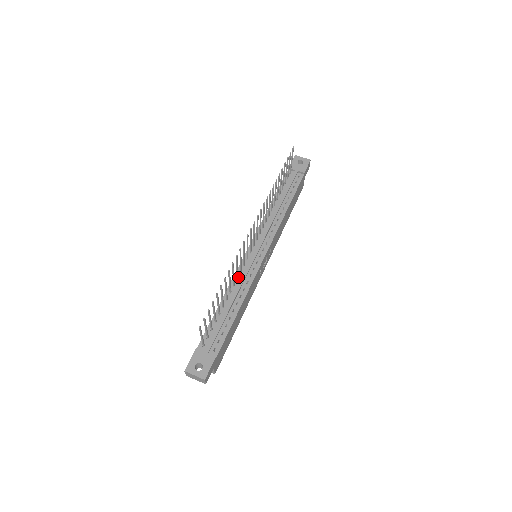
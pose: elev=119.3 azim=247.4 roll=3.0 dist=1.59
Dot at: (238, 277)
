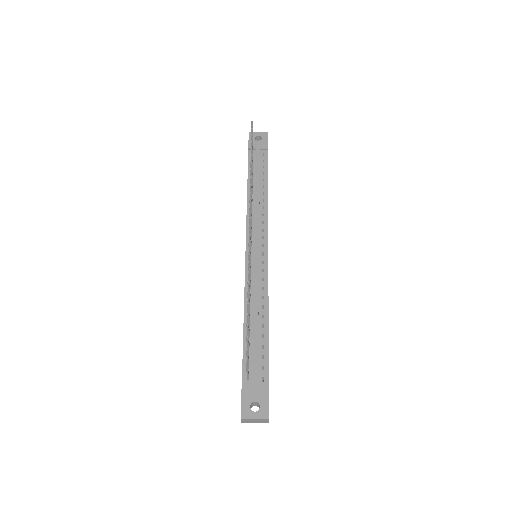
Dot at: (250, 286)
